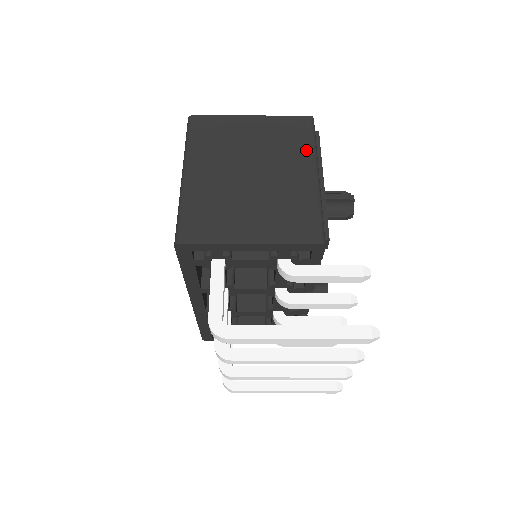
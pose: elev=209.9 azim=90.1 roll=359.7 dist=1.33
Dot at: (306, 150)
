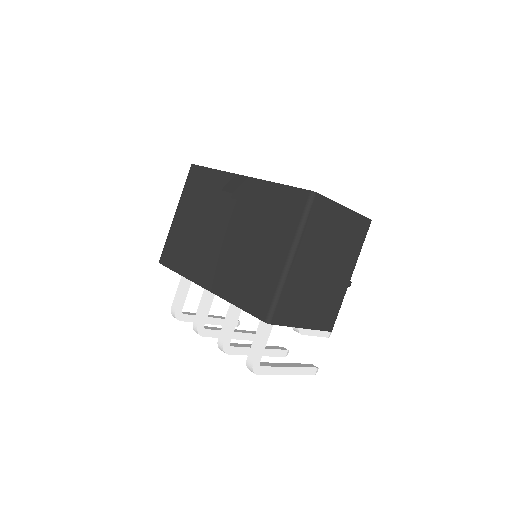
Dot at: (356, 254)
